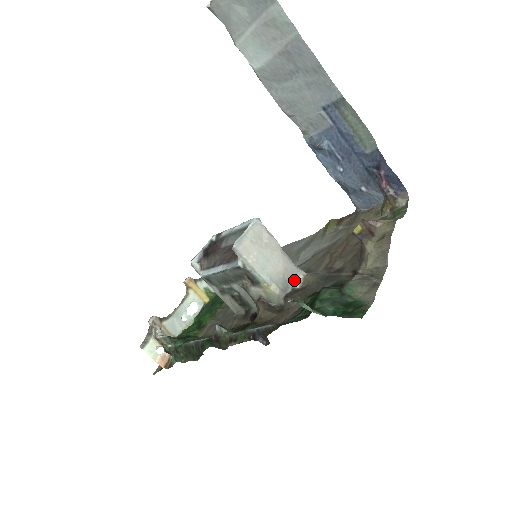
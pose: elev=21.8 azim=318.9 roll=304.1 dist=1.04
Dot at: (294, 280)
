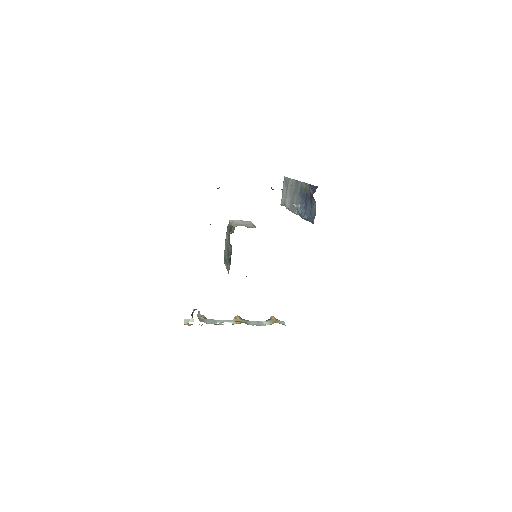
Dot at: (250, 227)
